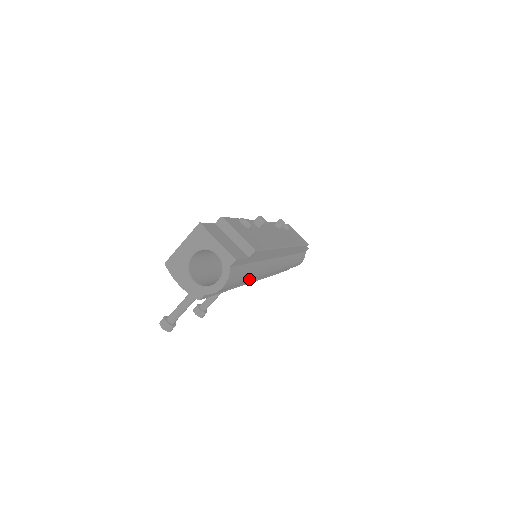
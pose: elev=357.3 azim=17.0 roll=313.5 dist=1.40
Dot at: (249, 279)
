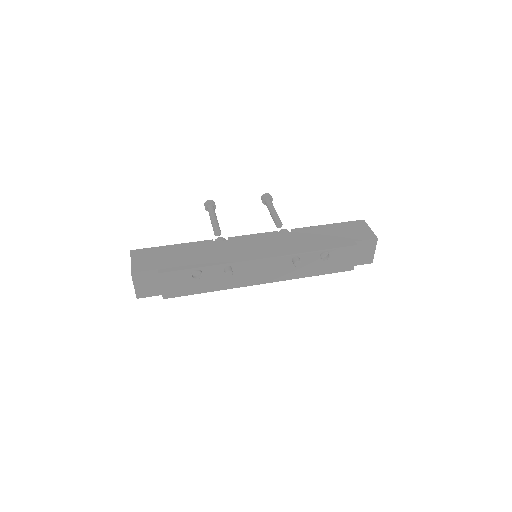
Dot at: occluded
